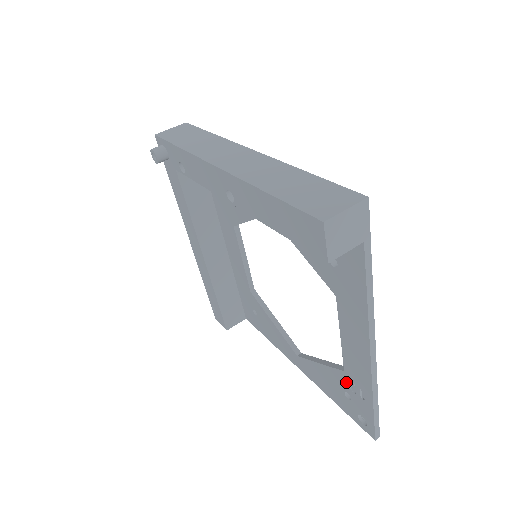
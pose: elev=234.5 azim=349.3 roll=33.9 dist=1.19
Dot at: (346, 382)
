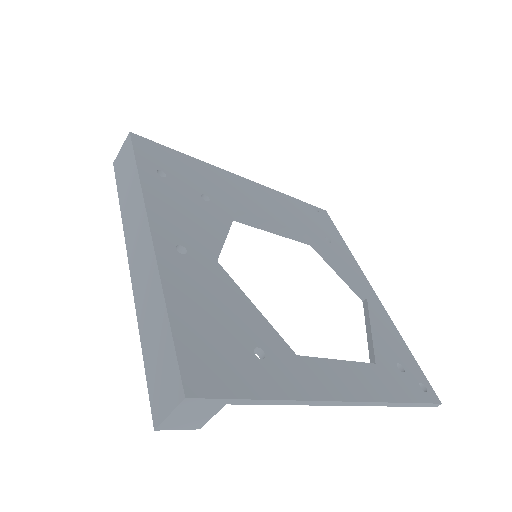
Dot at: occluded
